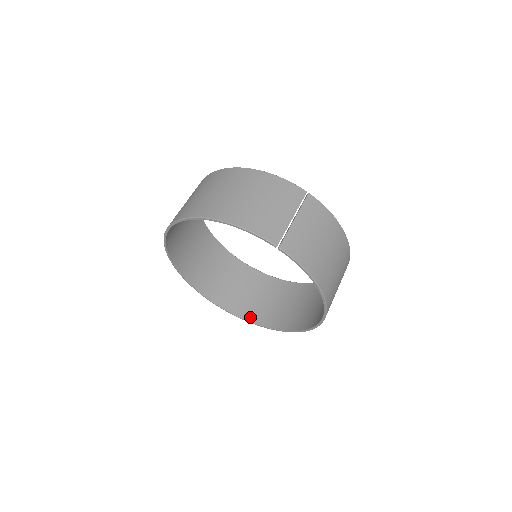
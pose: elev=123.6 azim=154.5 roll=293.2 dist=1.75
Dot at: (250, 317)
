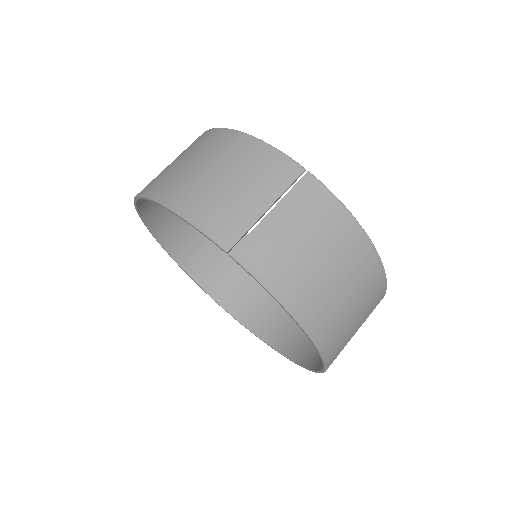
Dot at: (262, 333)
